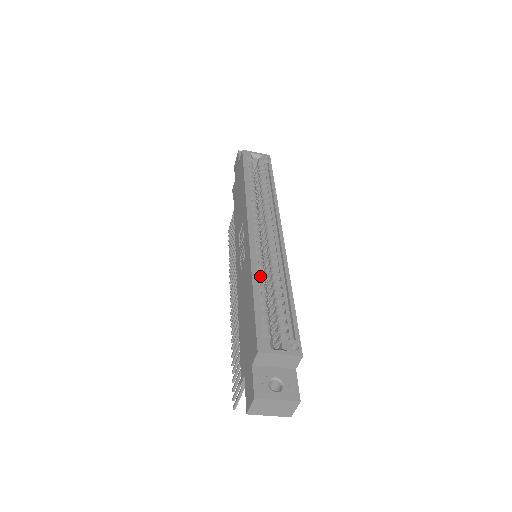
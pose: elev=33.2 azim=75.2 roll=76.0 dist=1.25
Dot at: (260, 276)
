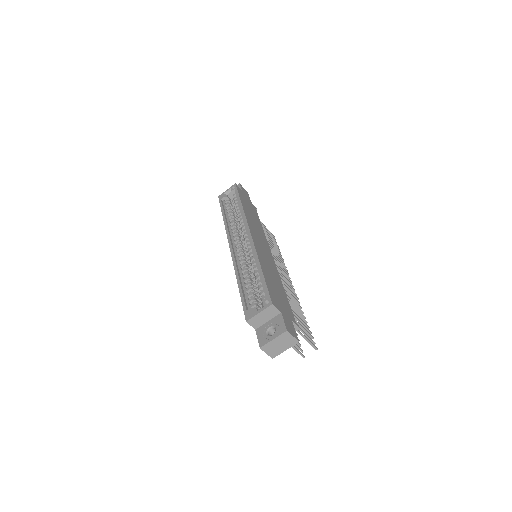
Dot at: (244, 272)
